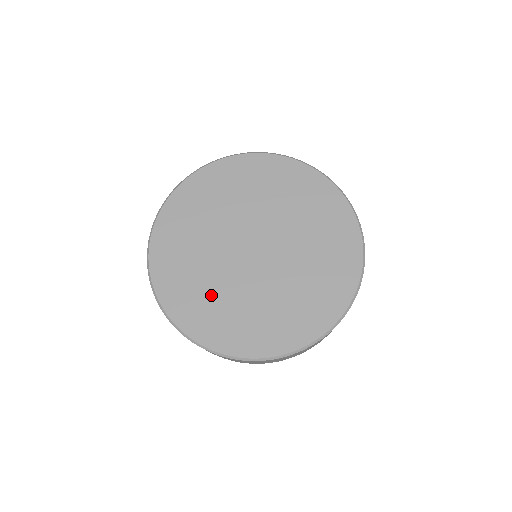
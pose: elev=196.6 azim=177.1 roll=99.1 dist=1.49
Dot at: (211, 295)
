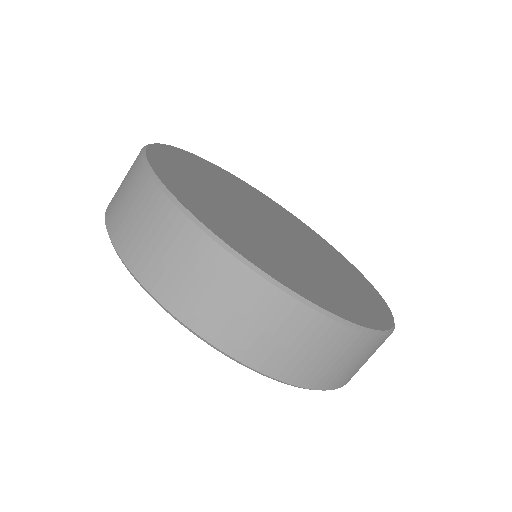
Dot at: (245, 231)
